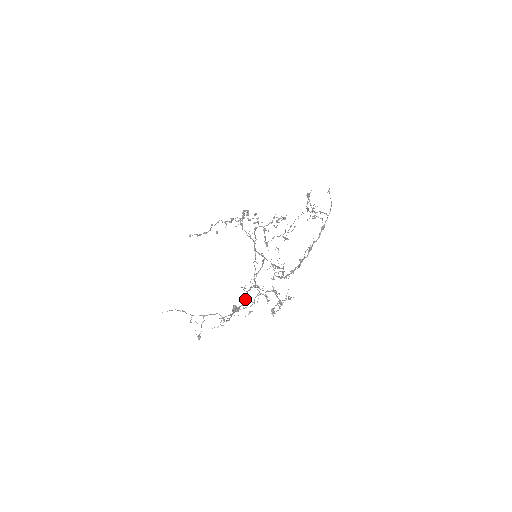
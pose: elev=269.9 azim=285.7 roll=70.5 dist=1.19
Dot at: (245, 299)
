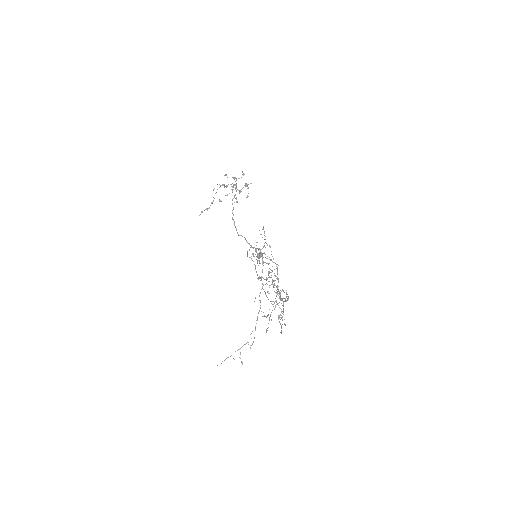
Dot at: occluded
